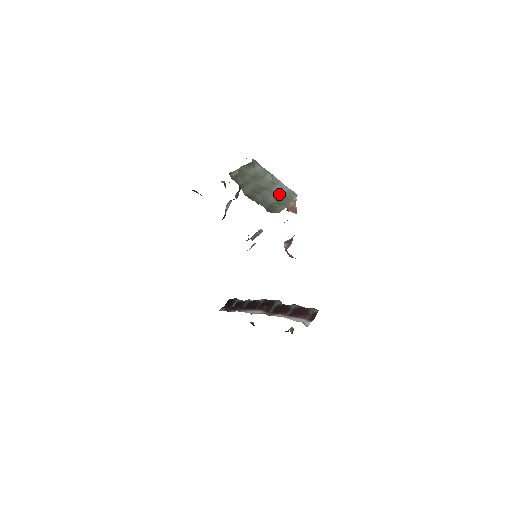
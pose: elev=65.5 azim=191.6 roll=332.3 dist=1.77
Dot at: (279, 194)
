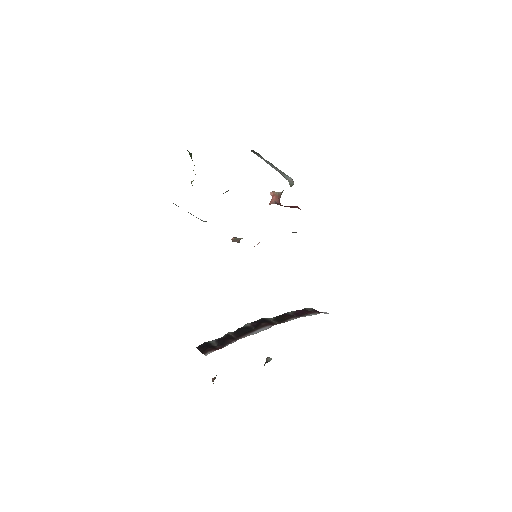
Dot at: occluded
